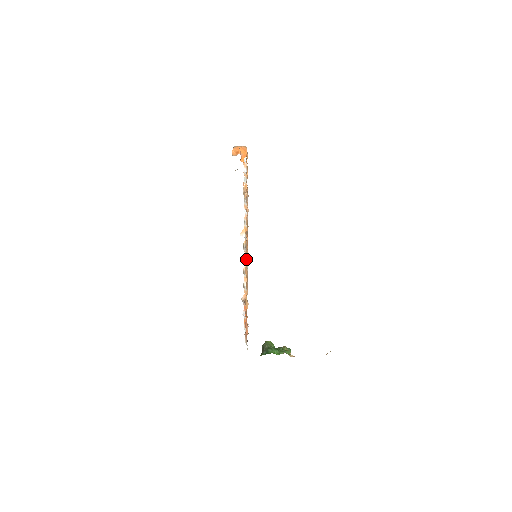
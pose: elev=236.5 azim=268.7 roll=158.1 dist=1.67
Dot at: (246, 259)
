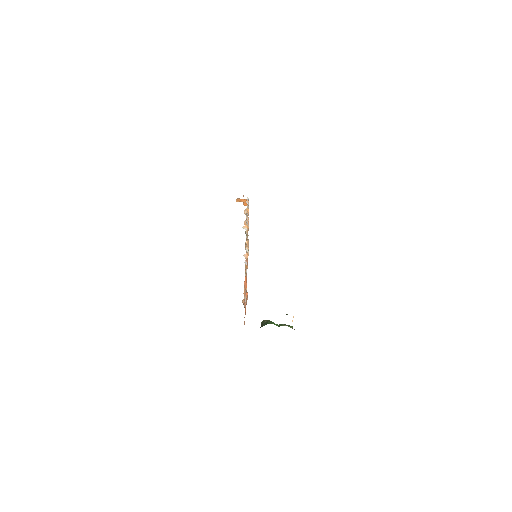
Dot at: occluded
